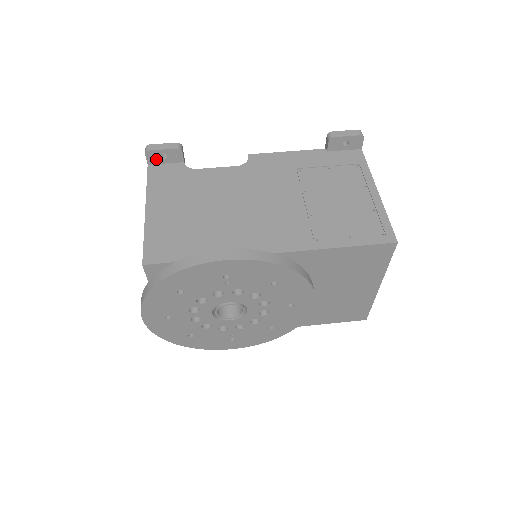
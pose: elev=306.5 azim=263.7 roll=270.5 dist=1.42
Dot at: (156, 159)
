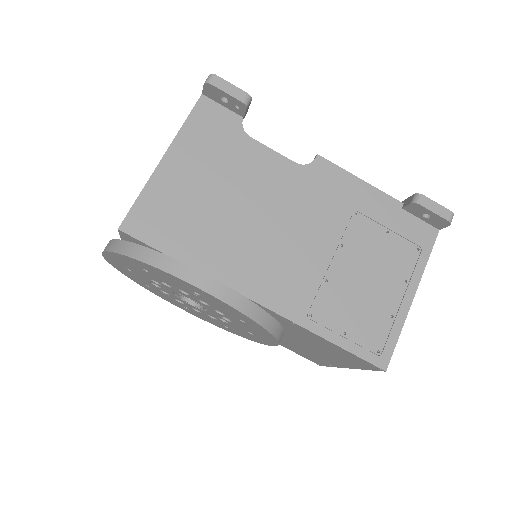
Dot at: (214, 95)
